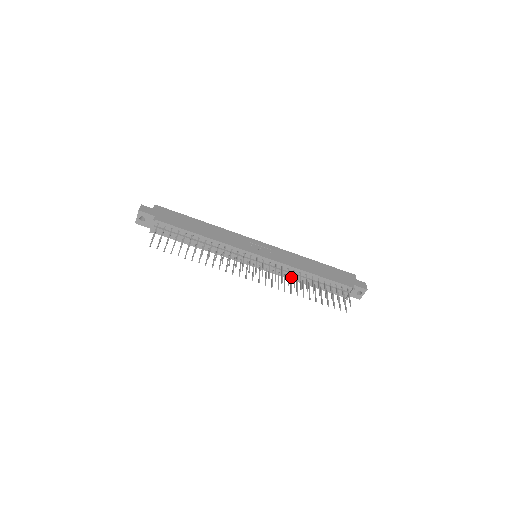
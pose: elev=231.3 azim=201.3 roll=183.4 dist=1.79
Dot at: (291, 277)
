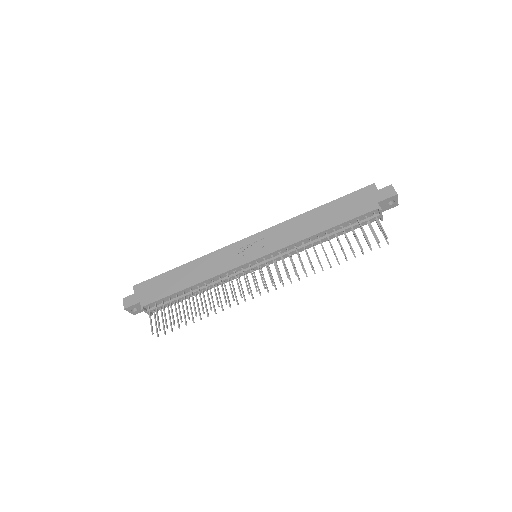
Dot at: occluded
